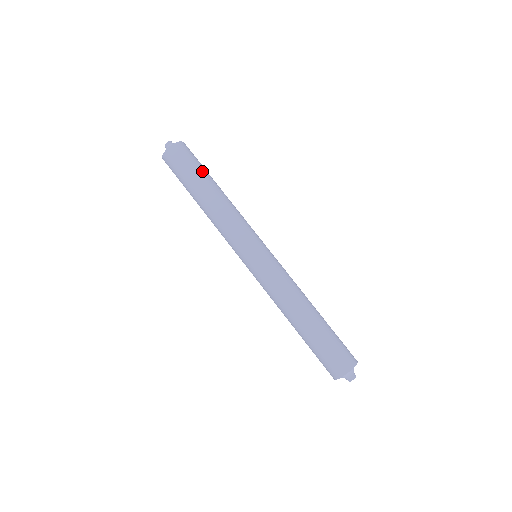
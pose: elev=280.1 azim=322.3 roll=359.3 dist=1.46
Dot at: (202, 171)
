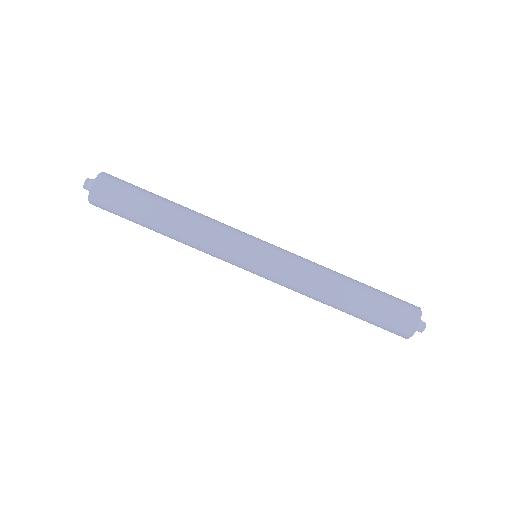
Dot at: (140, 203)
